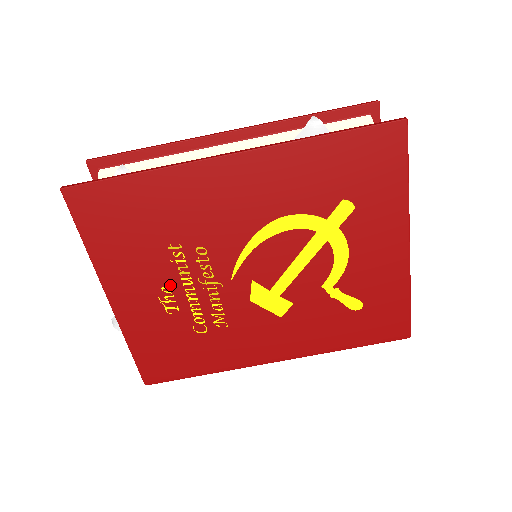
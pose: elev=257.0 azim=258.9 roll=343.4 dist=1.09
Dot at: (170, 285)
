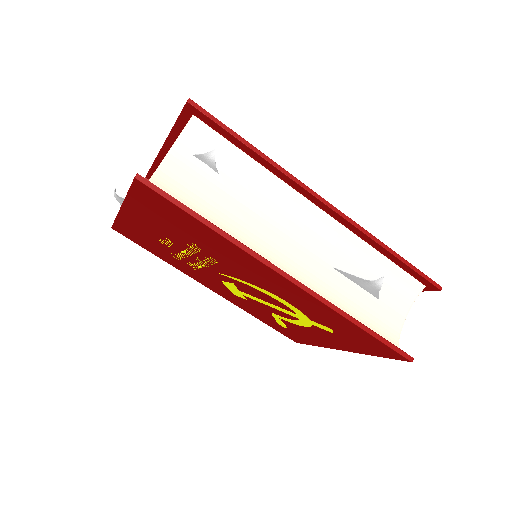
Dot at: (175, 243)
